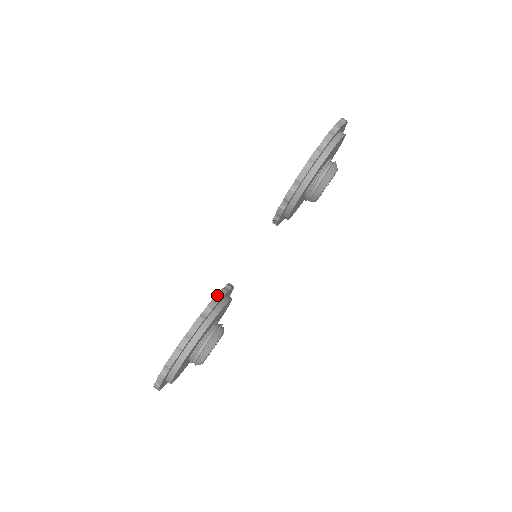
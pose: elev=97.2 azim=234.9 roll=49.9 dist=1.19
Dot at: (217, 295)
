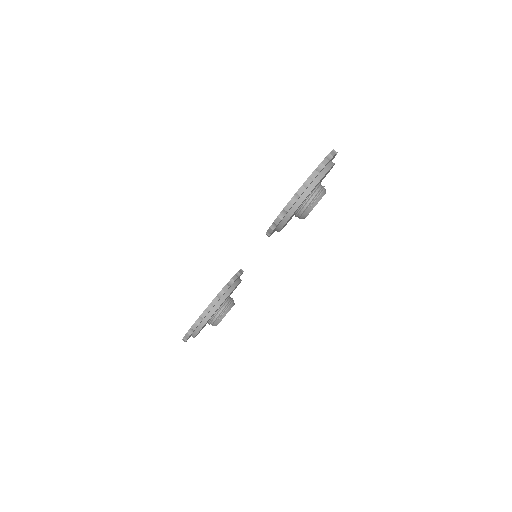
Dot at: (220, 292)
